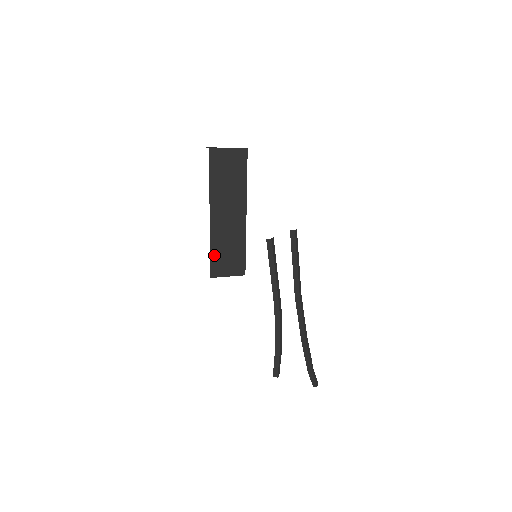
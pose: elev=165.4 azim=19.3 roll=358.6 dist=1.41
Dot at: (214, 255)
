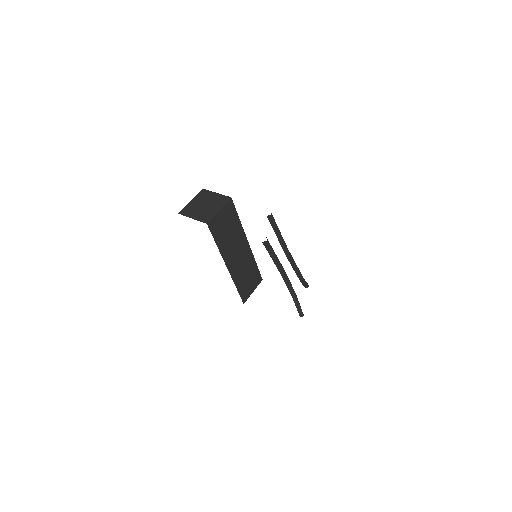
Dot at: (240, 289)
